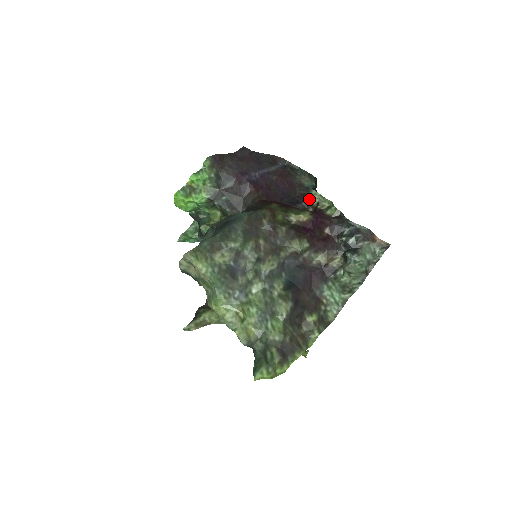
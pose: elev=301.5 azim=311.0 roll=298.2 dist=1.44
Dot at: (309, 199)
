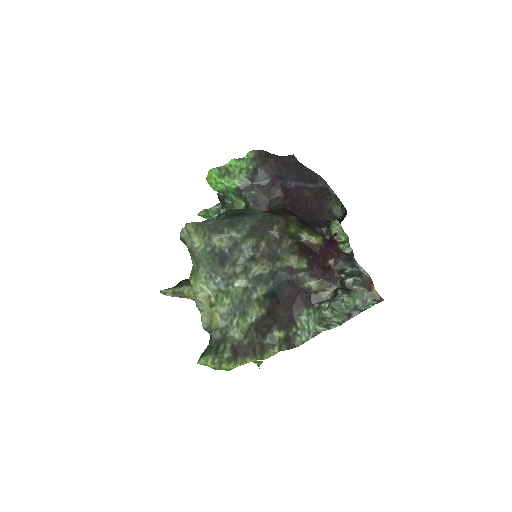
Dot at: (330, 227)
